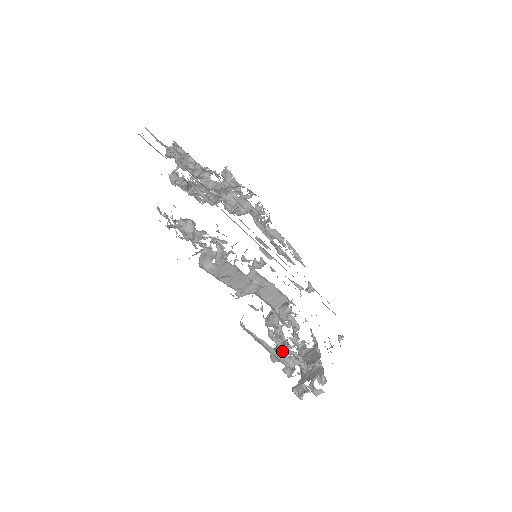
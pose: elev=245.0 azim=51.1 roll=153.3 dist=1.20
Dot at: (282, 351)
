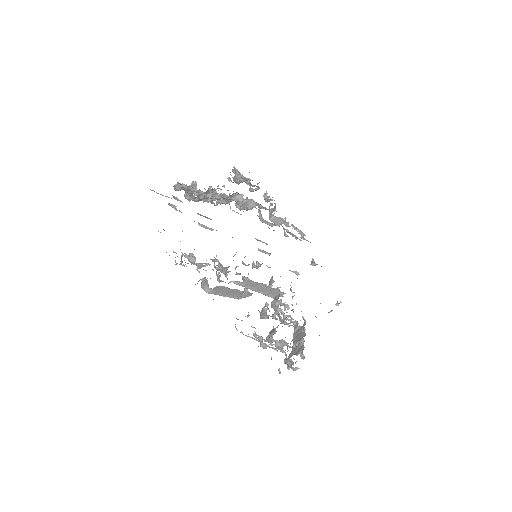
Dot at: (264, 346)
